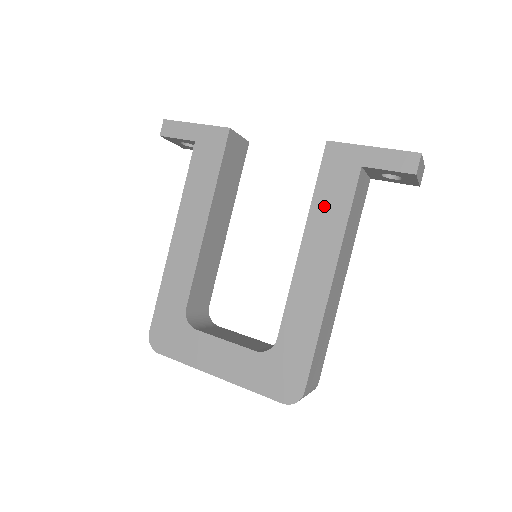
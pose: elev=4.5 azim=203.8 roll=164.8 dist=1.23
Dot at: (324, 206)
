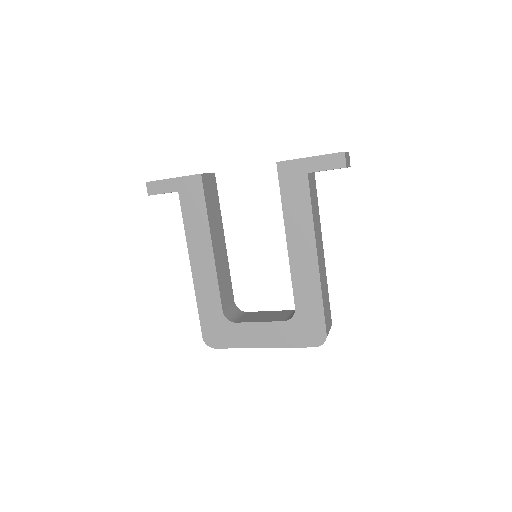
Dot at: (292, 209)
